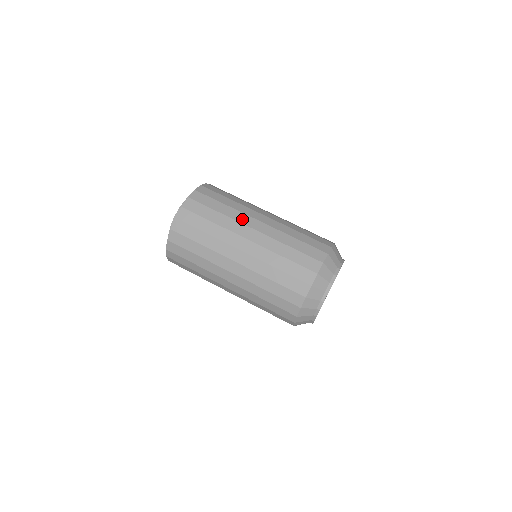
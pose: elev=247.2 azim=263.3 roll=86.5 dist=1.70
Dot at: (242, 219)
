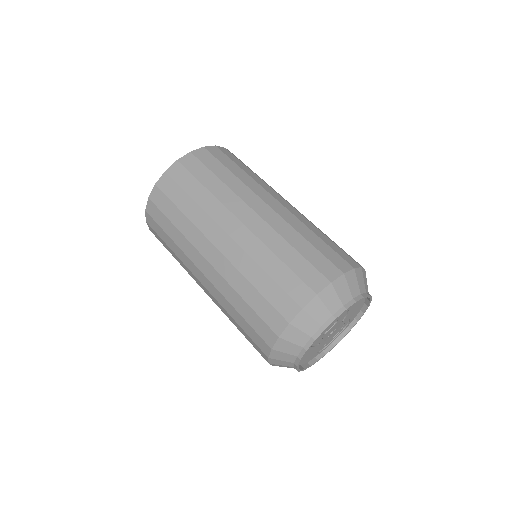
Dot at: (276, 192)
